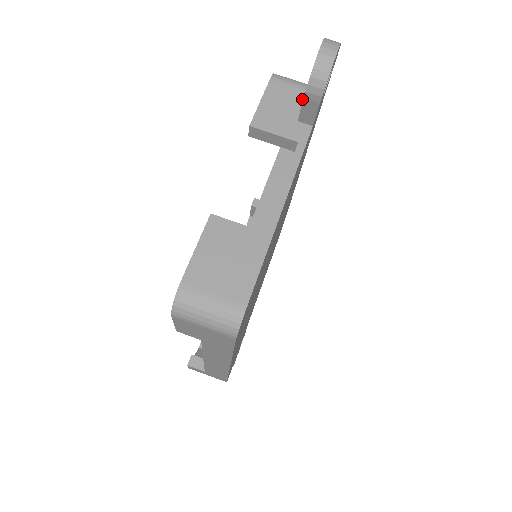
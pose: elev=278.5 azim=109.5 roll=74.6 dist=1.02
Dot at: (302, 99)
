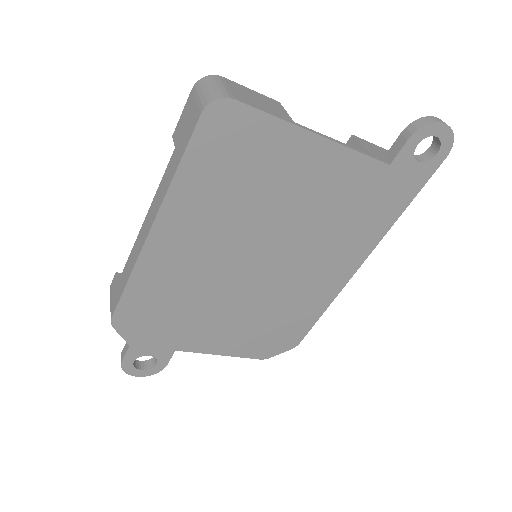
Dot at: occluded
